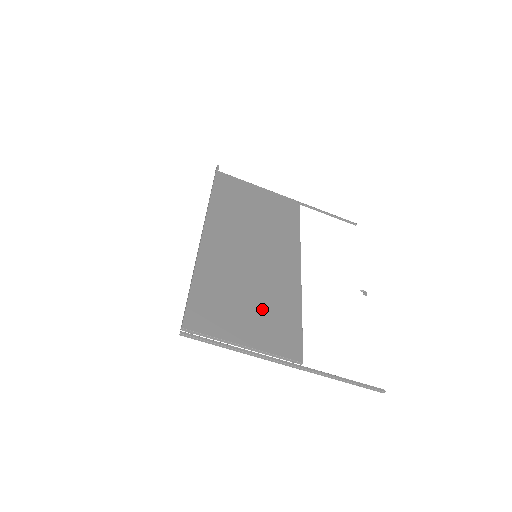
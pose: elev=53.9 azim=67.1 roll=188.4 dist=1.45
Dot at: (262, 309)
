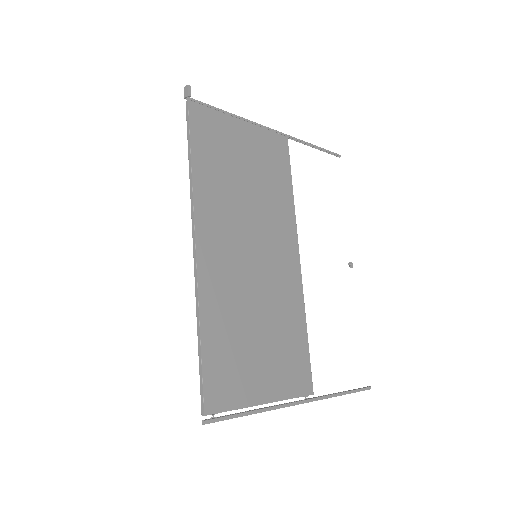
Dot at: (273, 341)
